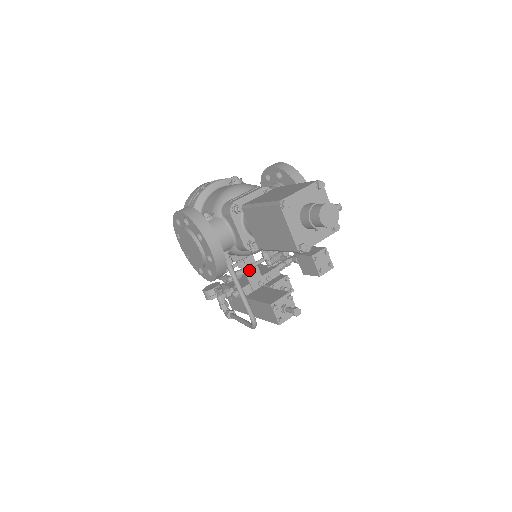
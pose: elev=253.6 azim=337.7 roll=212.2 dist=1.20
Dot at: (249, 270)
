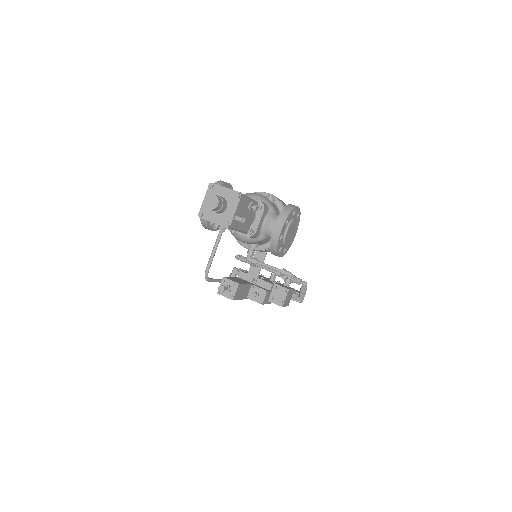
Dot at: (250, 263)
